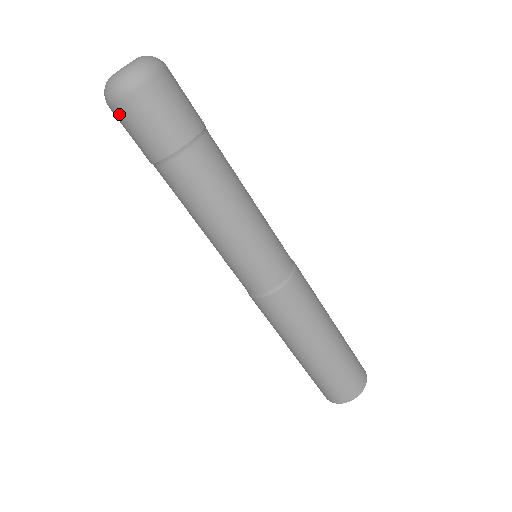
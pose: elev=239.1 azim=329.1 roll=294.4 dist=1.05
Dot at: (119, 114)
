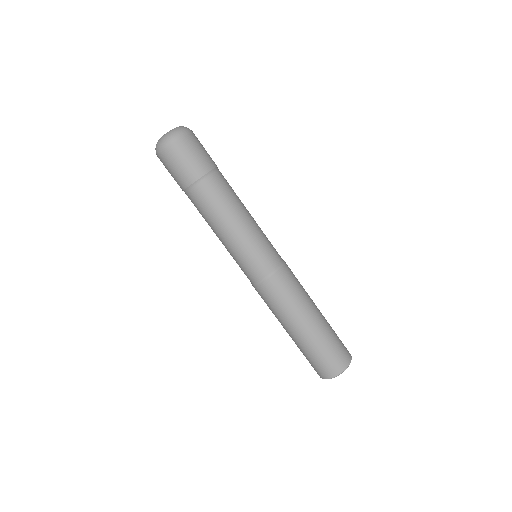
Dot at: (174, 151)
